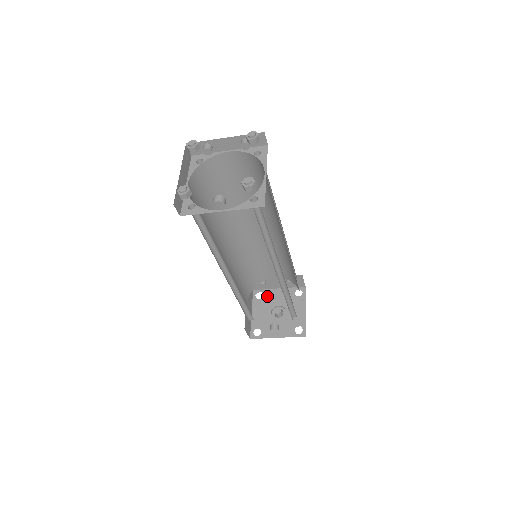
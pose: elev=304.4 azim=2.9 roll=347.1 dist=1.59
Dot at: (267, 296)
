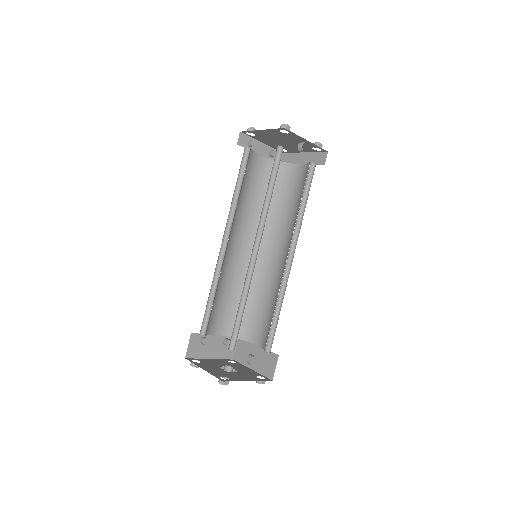
Dot at: (205, 361)
